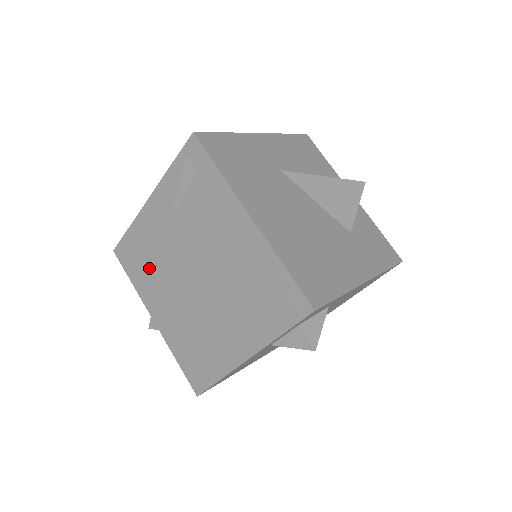
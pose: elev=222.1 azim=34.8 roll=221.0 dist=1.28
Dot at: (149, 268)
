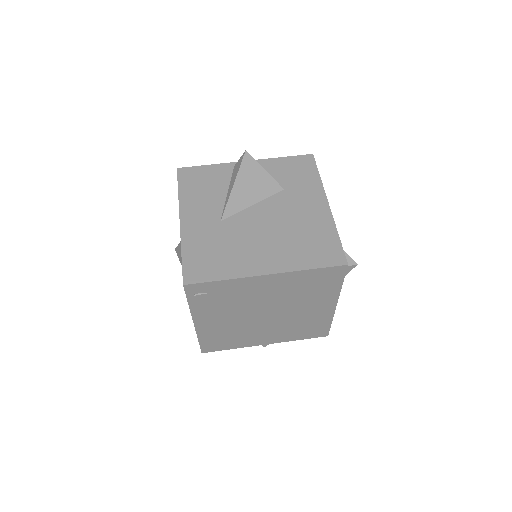
Dot at: (234, 337)
